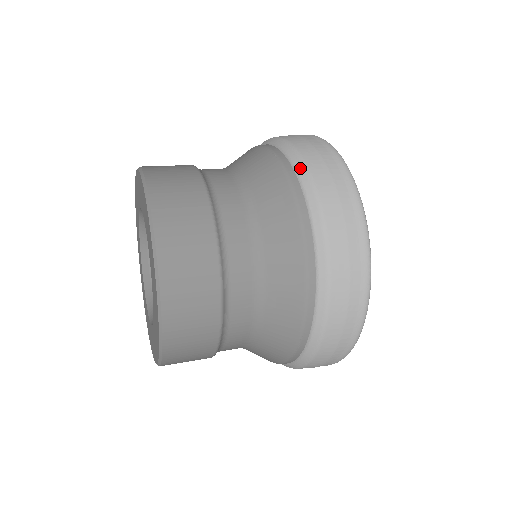
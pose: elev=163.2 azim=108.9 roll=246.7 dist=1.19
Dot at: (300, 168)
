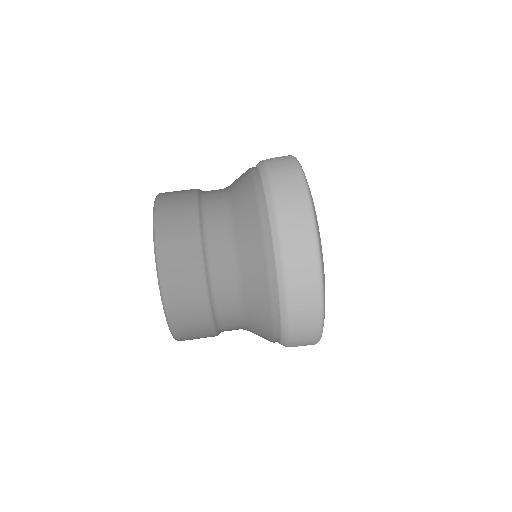
Dot at: (284, 331)
